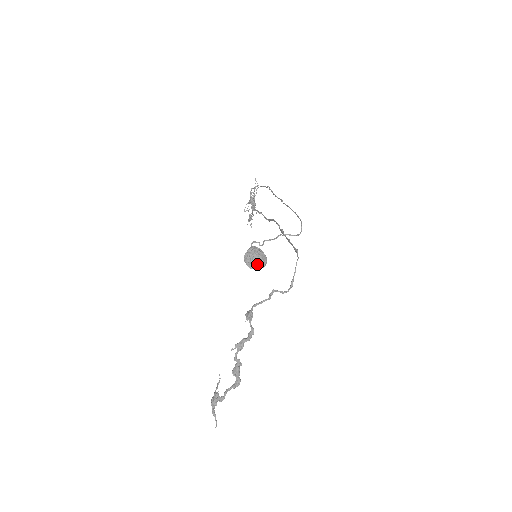
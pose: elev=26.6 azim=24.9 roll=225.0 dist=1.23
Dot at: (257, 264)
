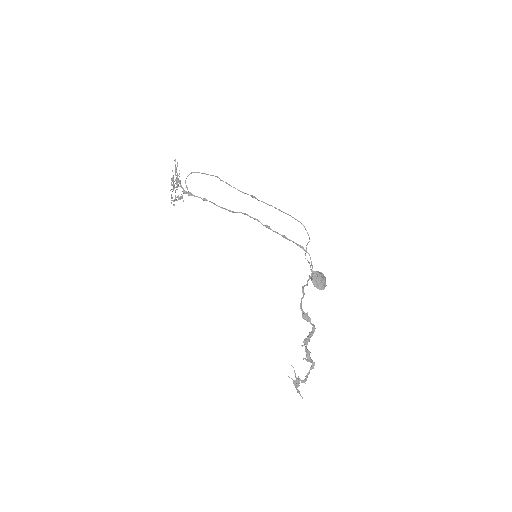
Dot at: (324, 285)
